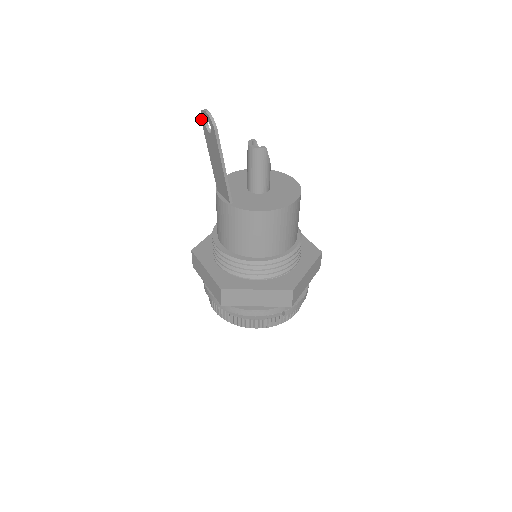
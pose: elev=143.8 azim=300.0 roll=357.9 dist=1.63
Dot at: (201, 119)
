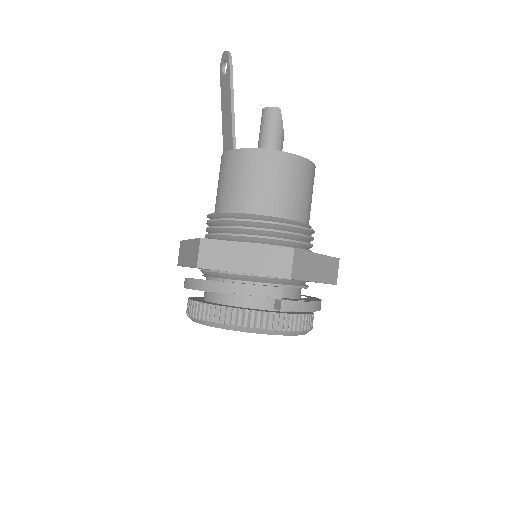
Dot at: (220, 71)
